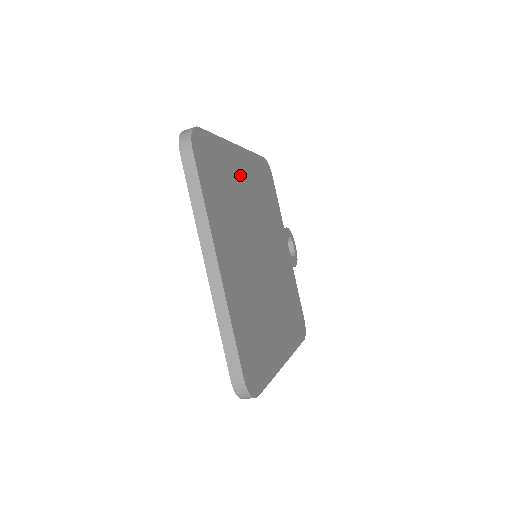
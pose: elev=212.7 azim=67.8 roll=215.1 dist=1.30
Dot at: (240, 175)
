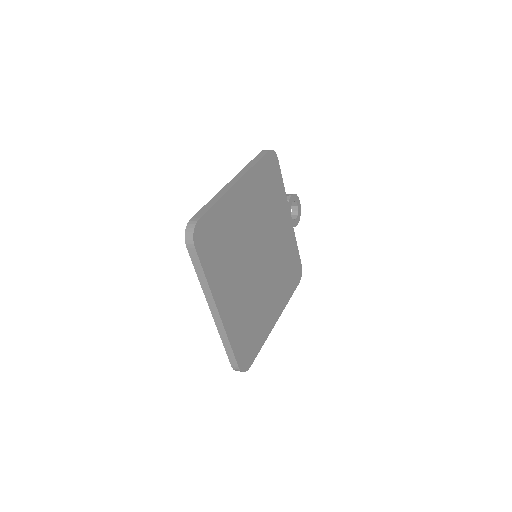
Dot at: (240, 209)
